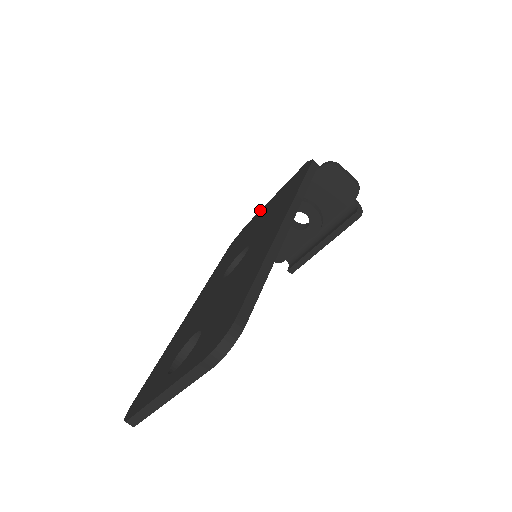
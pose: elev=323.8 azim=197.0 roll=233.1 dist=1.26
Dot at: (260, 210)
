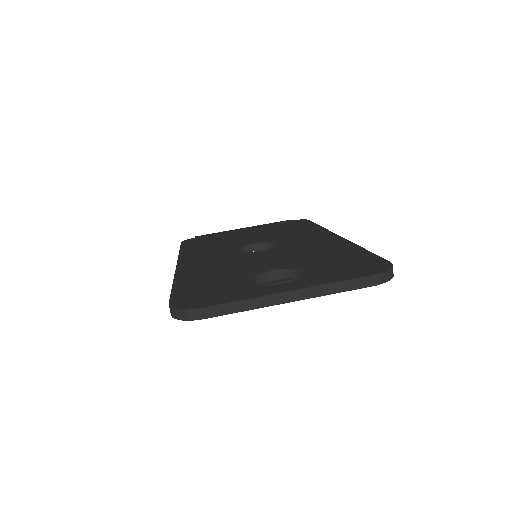
Dot at: (225, 231)
